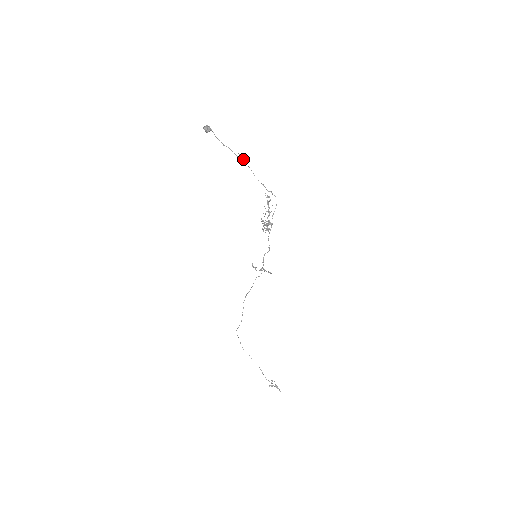
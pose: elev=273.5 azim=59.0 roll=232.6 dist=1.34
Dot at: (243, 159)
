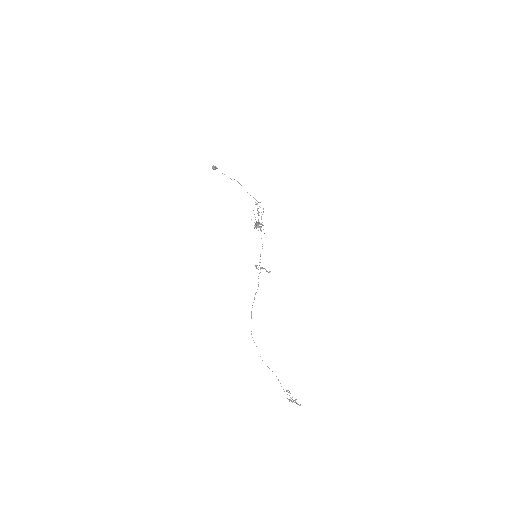
Dot at: (239, 183)
